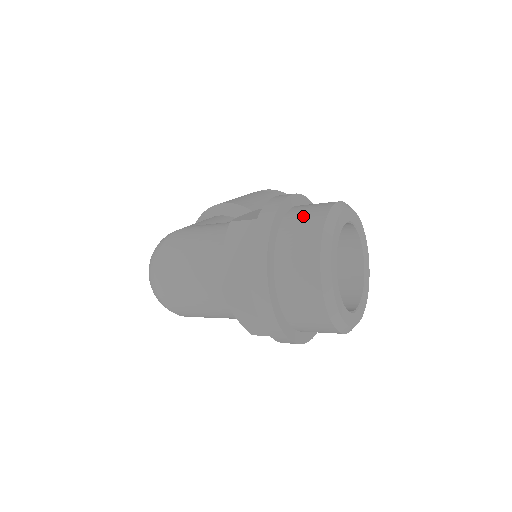
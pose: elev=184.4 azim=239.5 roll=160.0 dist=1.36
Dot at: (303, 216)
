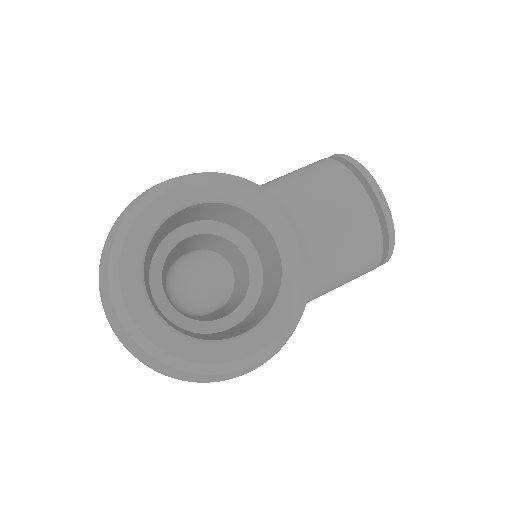
Dot at: occluded
